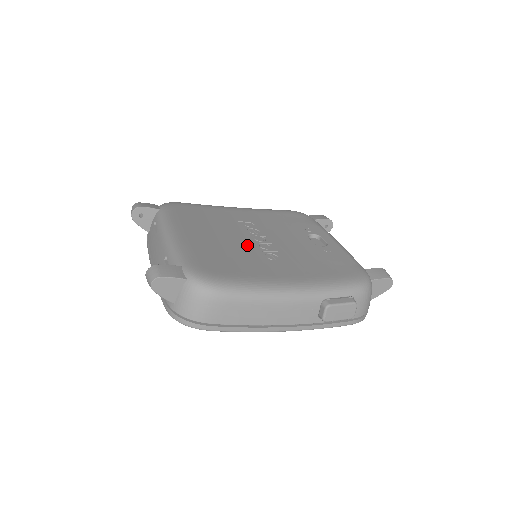
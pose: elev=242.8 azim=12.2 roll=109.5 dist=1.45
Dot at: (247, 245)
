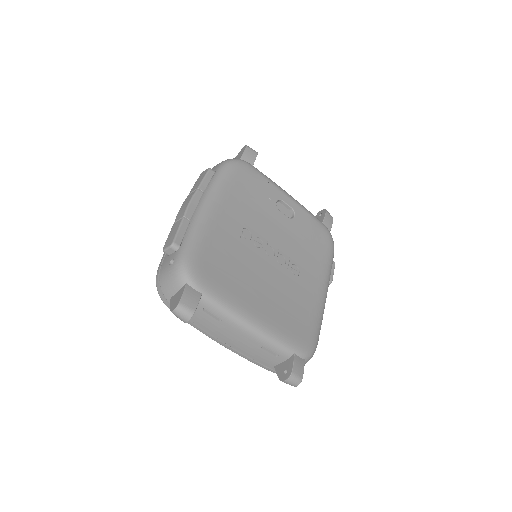
Dot at: (277, 273)
